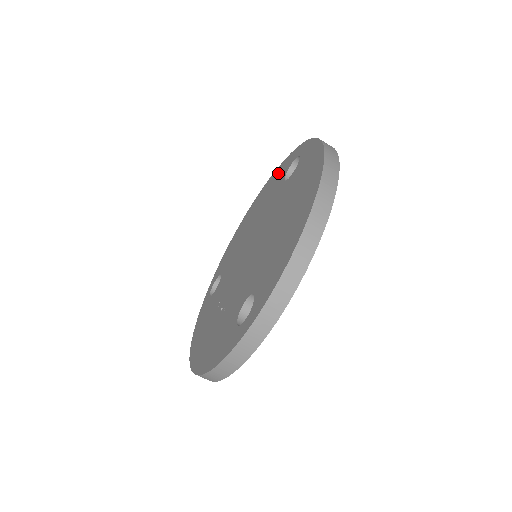
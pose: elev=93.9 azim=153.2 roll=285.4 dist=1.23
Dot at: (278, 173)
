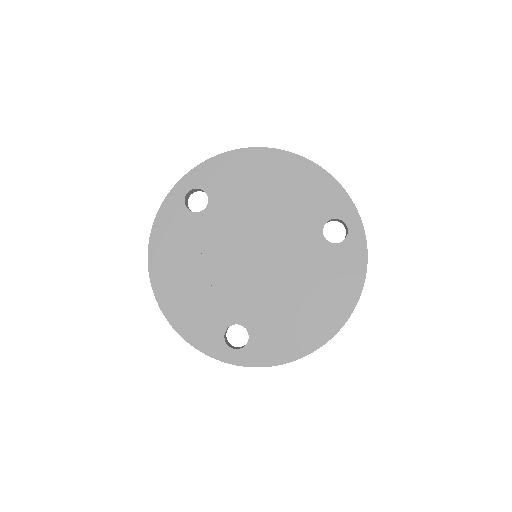
Dot at: (323, 189)
